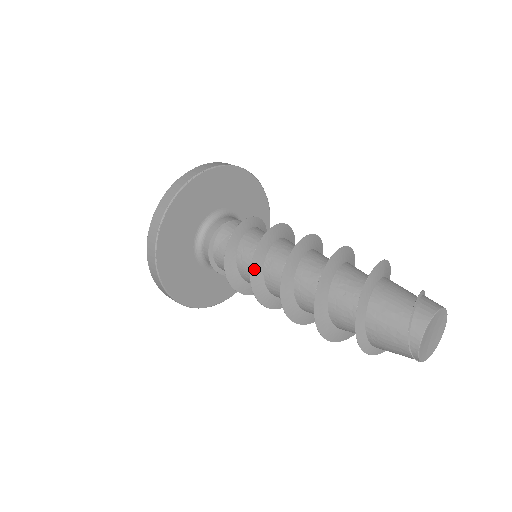
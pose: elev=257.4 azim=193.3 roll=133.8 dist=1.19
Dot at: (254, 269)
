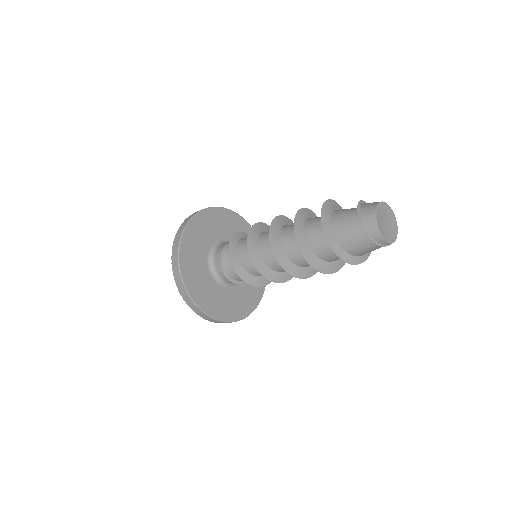
Dot at: (266, 276)
